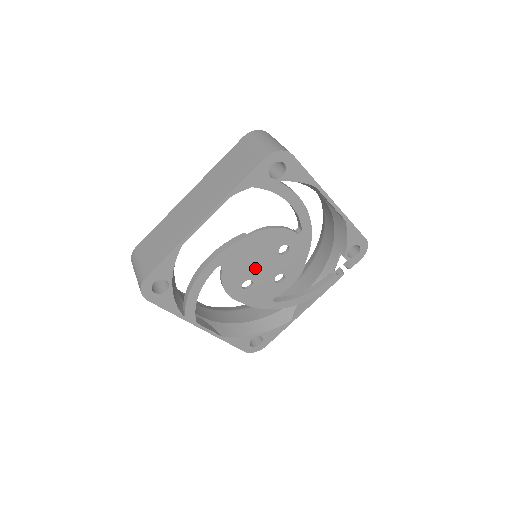
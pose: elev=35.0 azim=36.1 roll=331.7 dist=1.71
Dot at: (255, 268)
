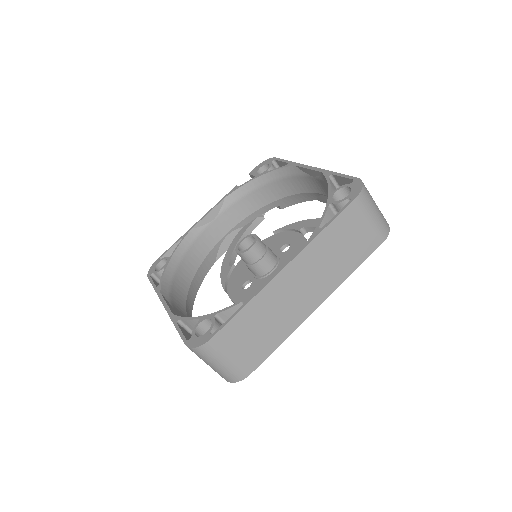
Dot at: occluded
